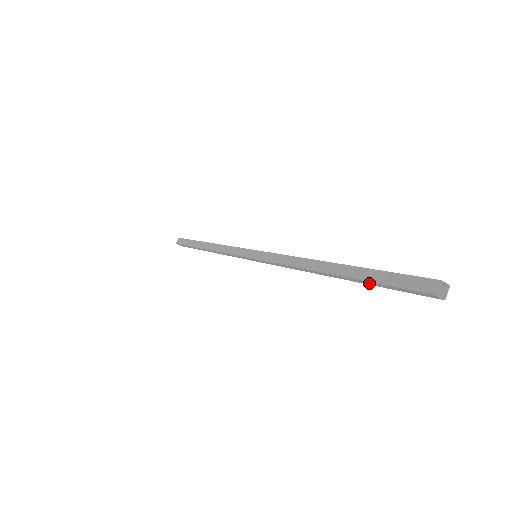
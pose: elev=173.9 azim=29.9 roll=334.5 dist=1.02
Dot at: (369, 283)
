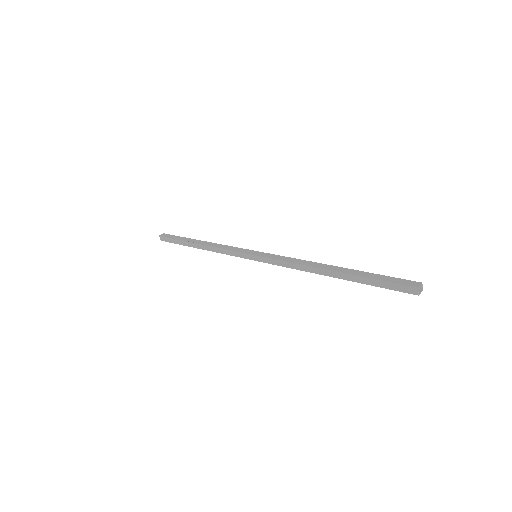
Dot at: (364, 280)
